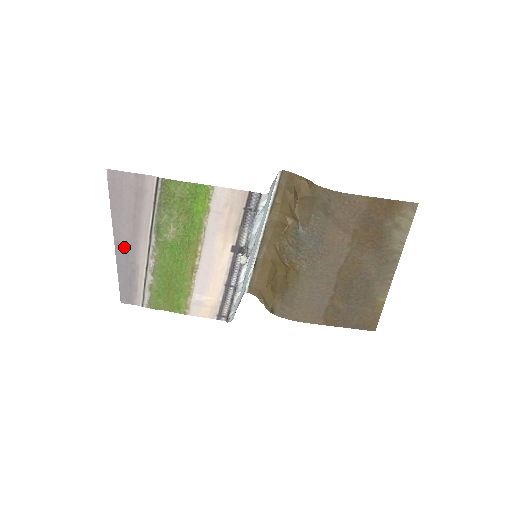
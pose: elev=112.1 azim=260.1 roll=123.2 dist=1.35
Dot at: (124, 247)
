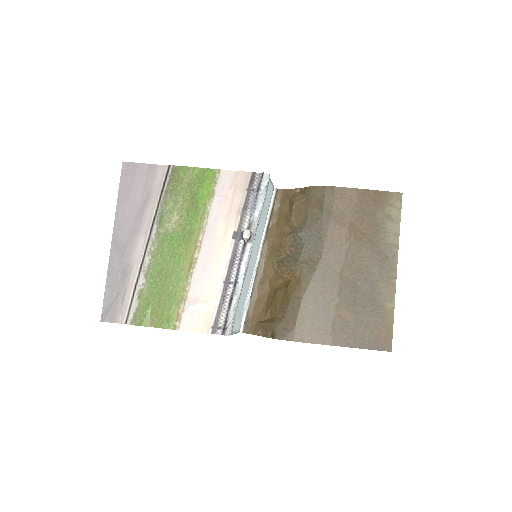
Dot at: (121, 245)
